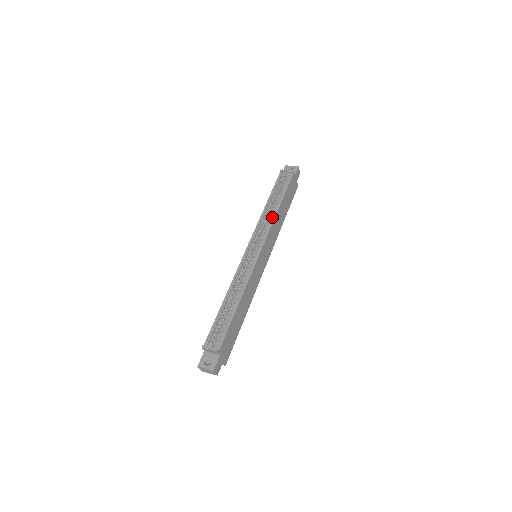
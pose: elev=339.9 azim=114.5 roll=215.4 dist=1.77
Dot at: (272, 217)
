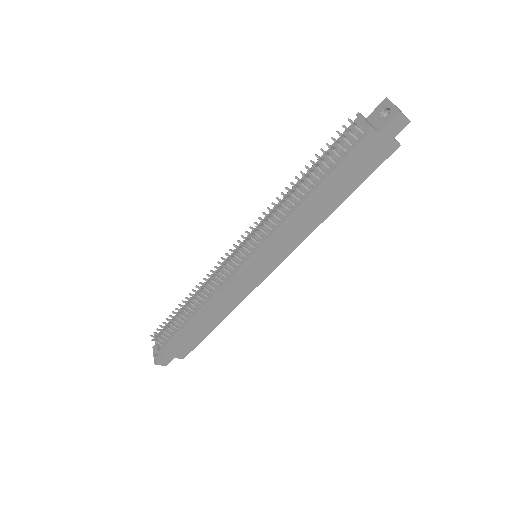
Dot at: (289, 210)
